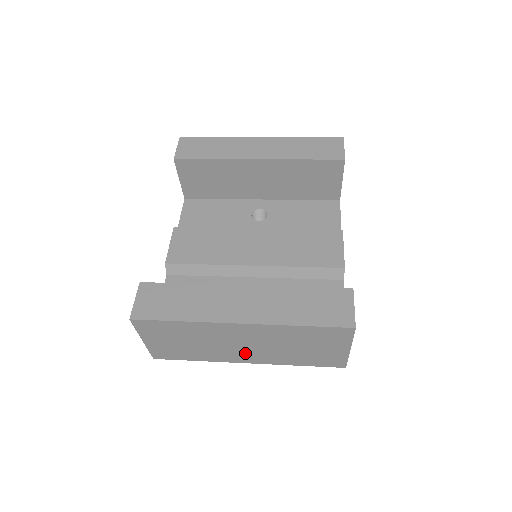
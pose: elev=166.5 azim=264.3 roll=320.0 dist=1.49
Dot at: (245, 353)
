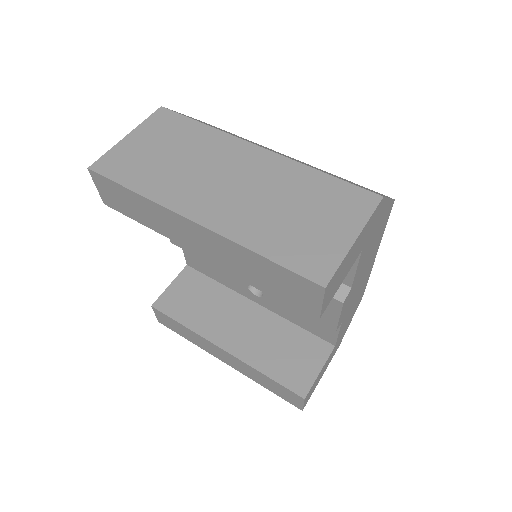
Dot at: occluded
